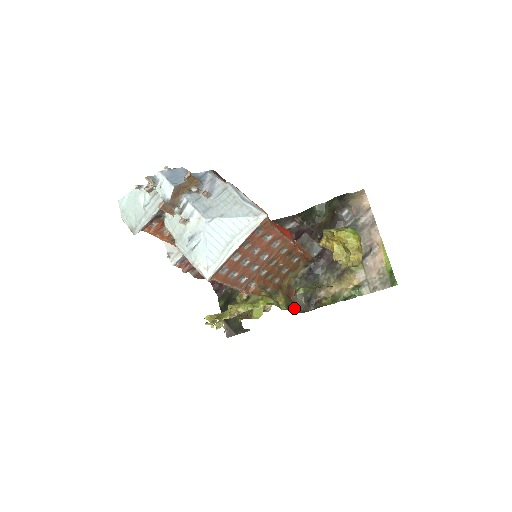
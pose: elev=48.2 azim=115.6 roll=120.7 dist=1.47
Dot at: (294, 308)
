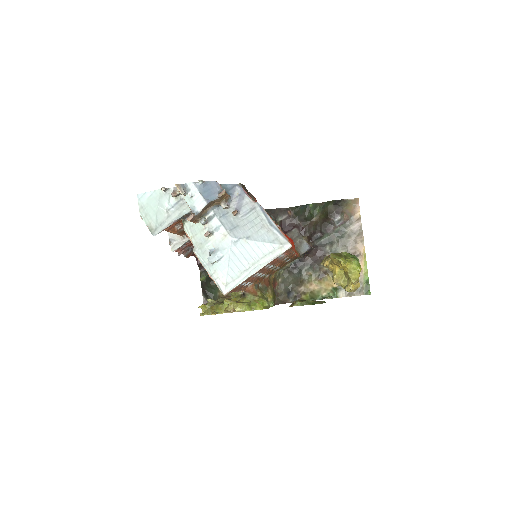
Dot at: occluded
